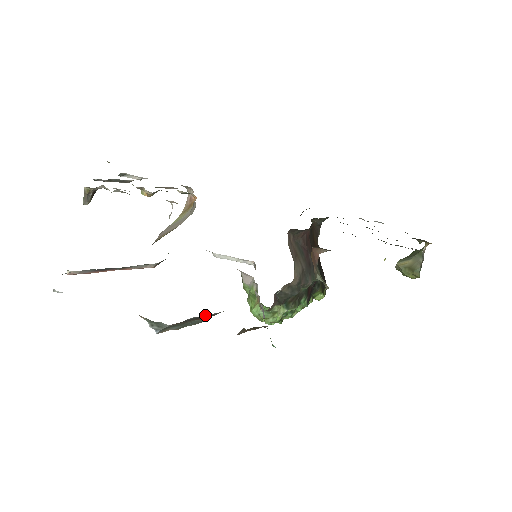
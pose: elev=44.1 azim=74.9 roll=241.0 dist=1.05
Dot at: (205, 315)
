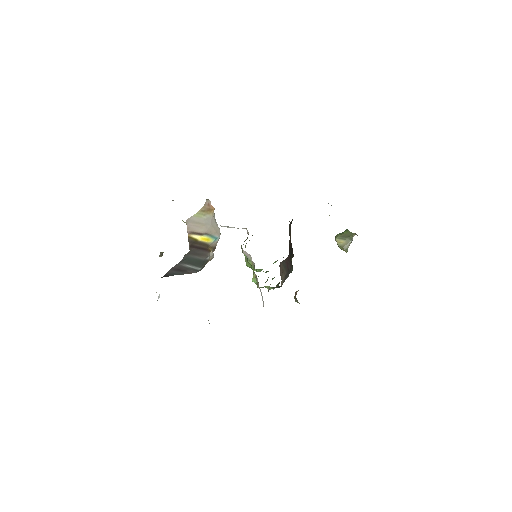
Dot at: occluded
